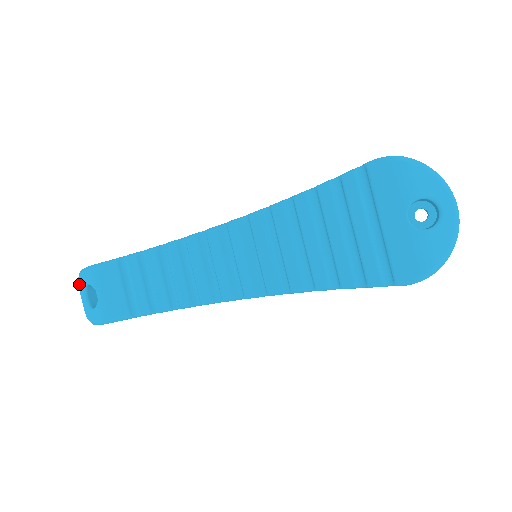
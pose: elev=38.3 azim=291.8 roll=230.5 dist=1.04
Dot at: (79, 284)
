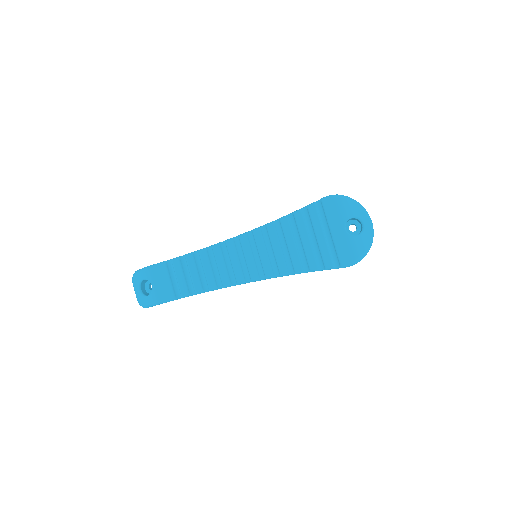
Dot at: (134, 281)
